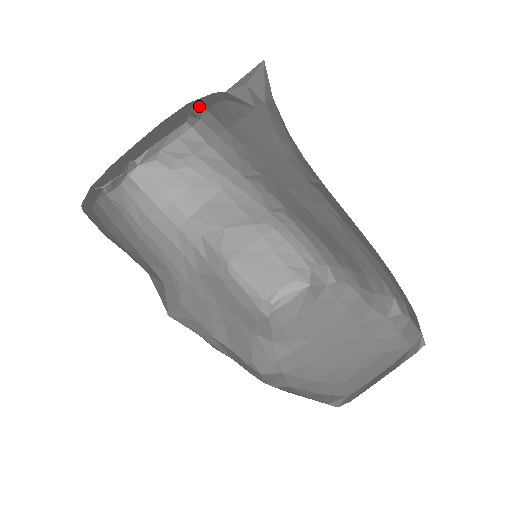
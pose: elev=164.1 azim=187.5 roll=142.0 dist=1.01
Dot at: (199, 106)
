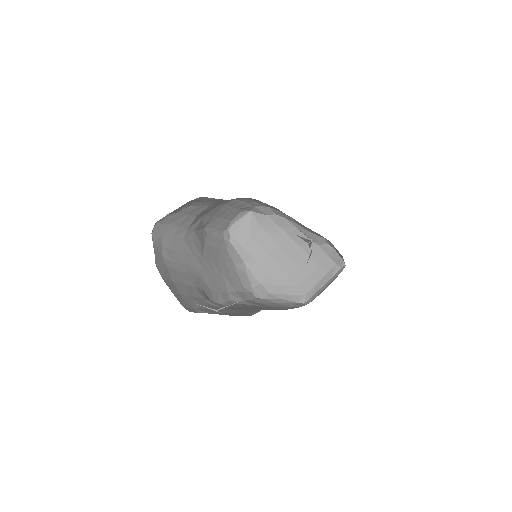
Dot at: occluded
